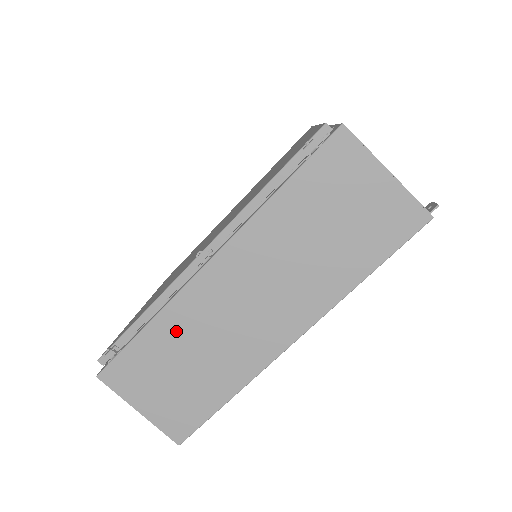
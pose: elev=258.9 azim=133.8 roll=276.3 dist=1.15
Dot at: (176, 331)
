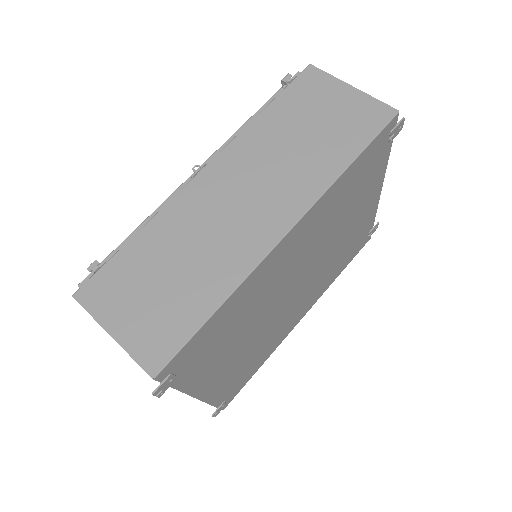
Dot at: (166, 235)
